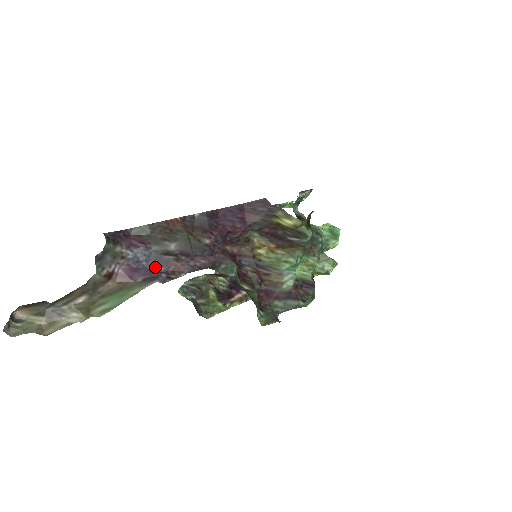
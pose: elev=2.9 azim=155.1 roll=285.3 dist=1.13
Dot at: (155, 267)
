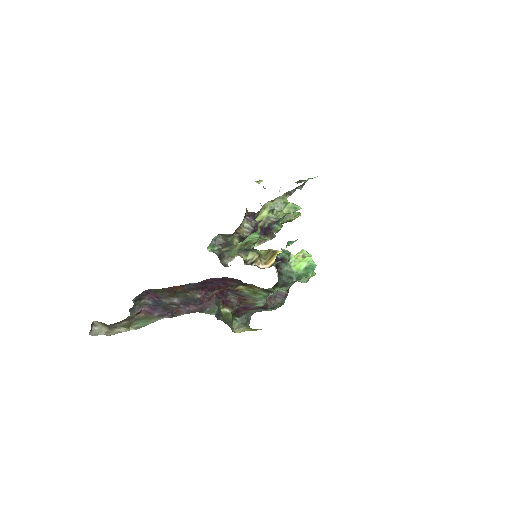
Dot at: (165, 309)
